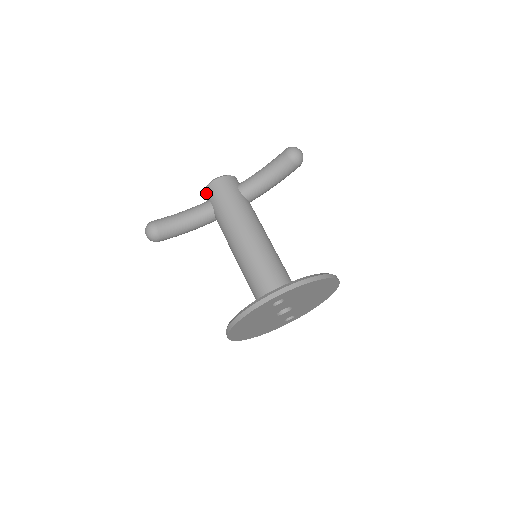
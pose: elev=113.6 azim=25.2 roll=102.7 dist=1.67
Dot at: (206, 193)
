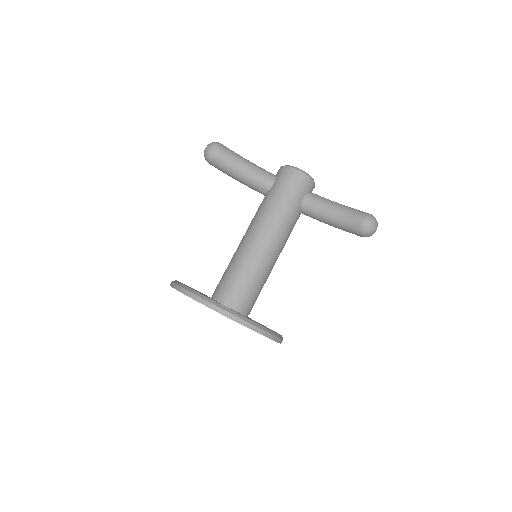
Dot at: (281, 170)
